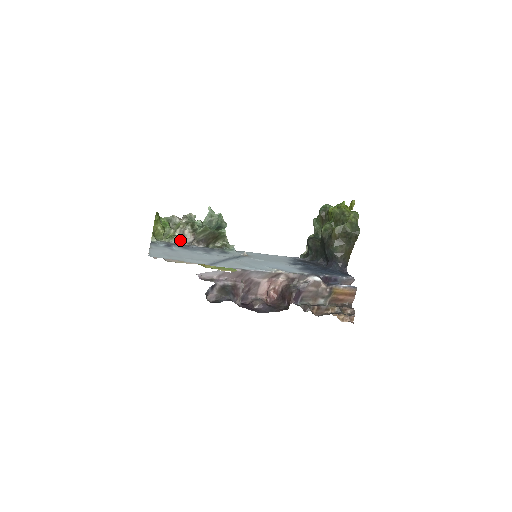
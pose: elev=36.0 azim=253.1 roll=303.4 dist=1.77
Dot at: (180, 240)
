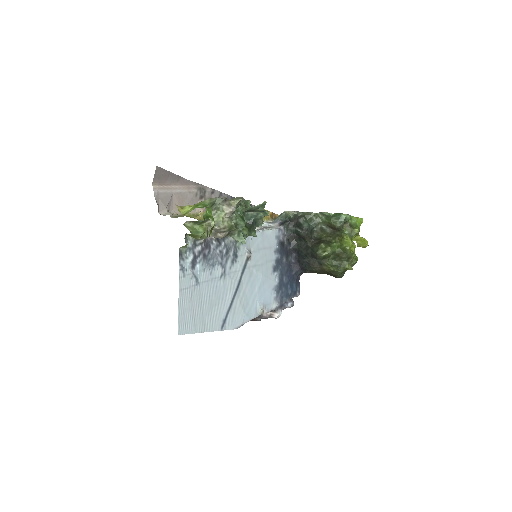
Dot at: occluded
